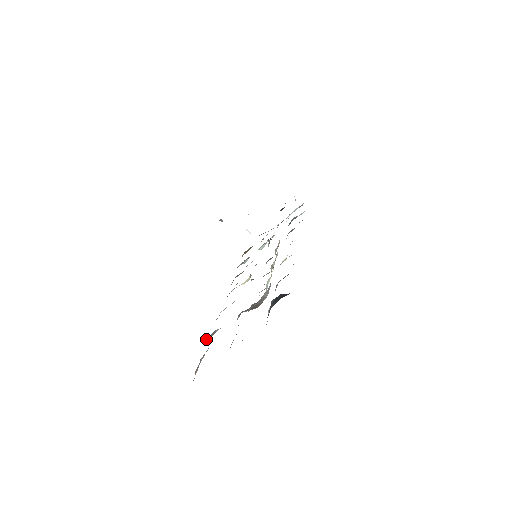
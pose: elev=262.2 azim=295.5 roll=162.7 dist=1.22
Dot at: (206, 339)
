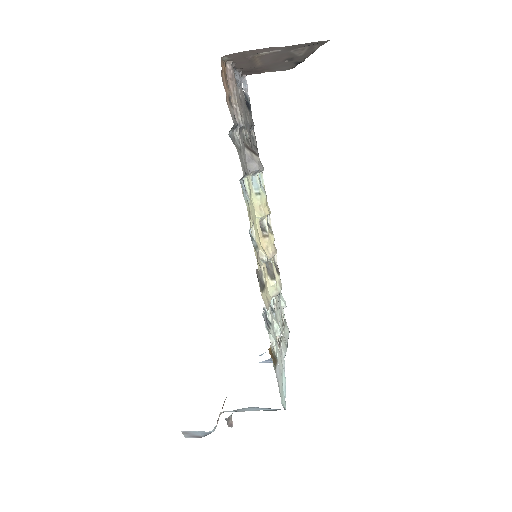
Dot at: occluded
